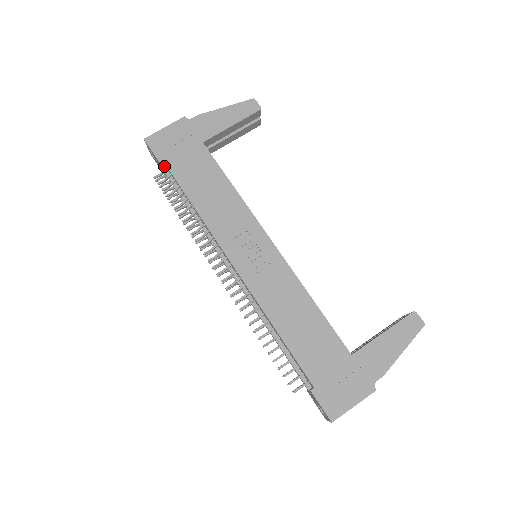
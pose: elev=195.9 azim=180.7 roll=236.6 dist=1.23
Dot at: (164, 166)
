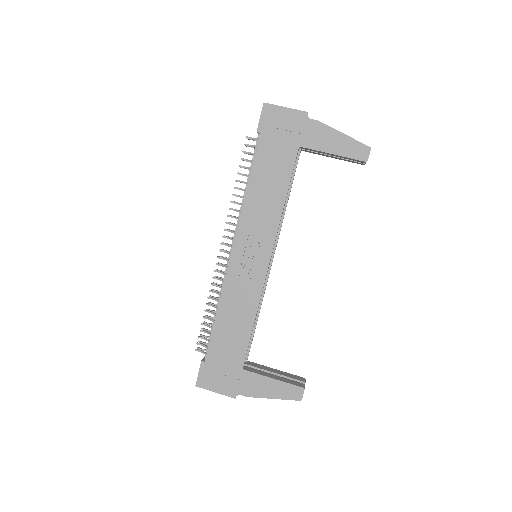
Dot at: occluded
